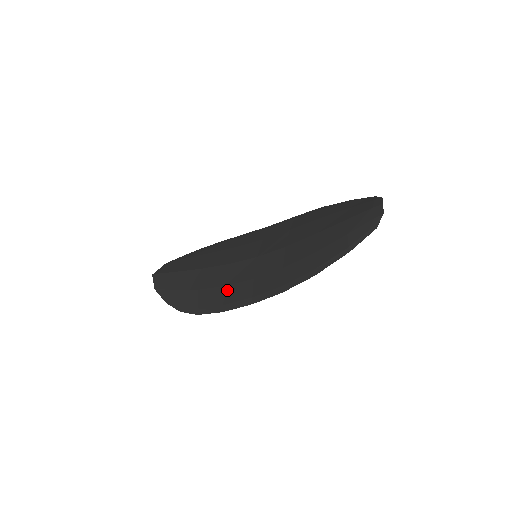
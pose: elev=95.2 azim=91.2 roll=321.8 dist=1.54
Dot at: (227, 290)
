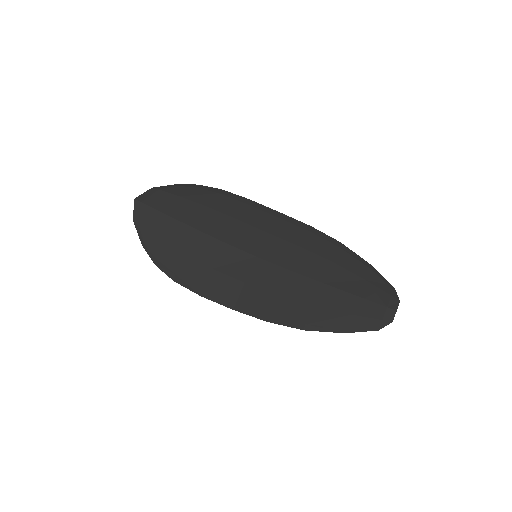
Dot at: (213, 276)
